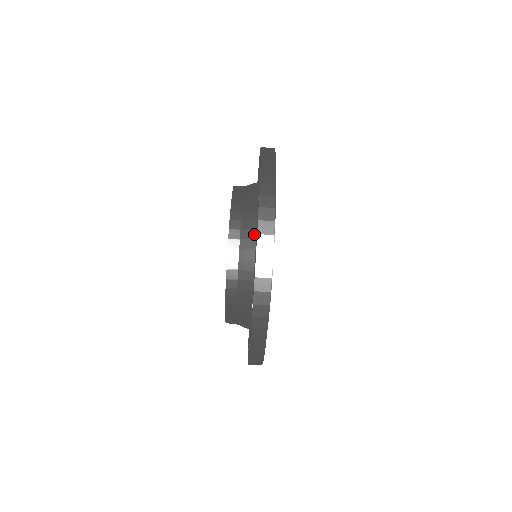
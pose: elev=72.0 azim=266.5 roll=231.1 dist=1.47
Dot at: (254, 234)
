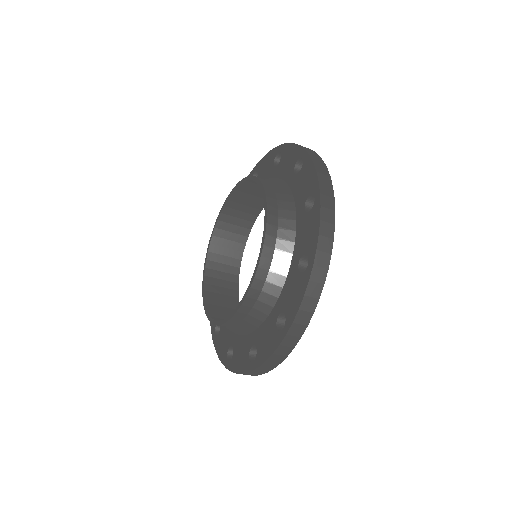
Dot at: (239, 334)
